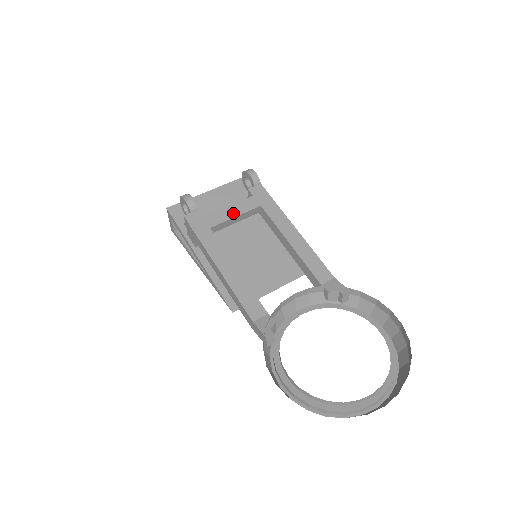
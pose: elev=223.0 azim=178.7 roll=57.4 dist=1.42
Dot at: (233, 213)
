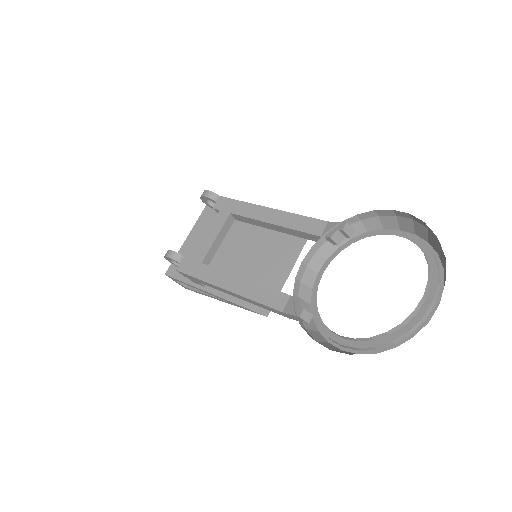
Dot at: (212, 237)
